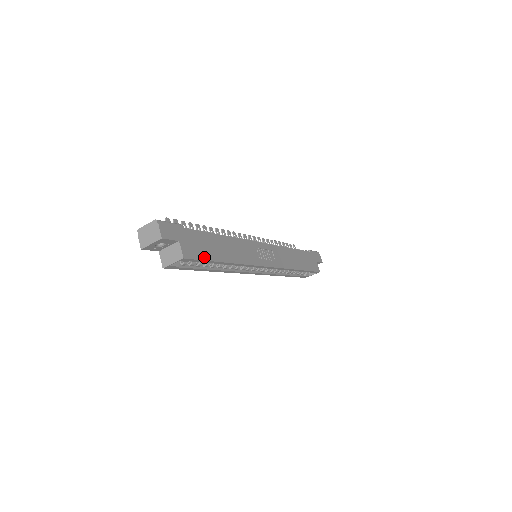
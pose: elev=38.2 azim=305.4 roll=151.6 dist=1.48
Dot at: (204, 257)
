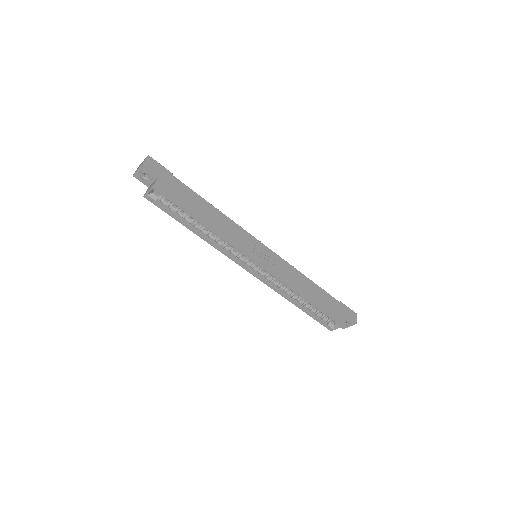
Dot at: (178, 200)
